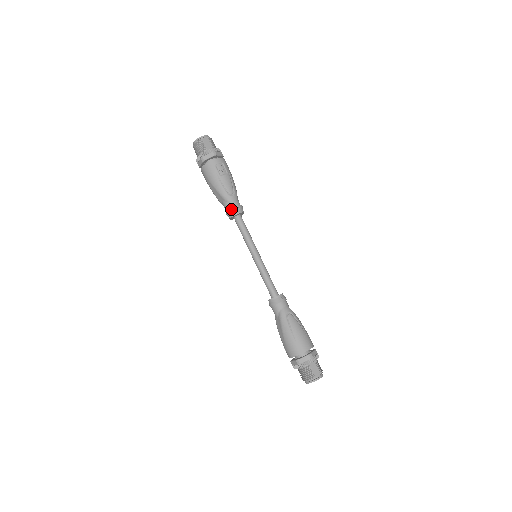
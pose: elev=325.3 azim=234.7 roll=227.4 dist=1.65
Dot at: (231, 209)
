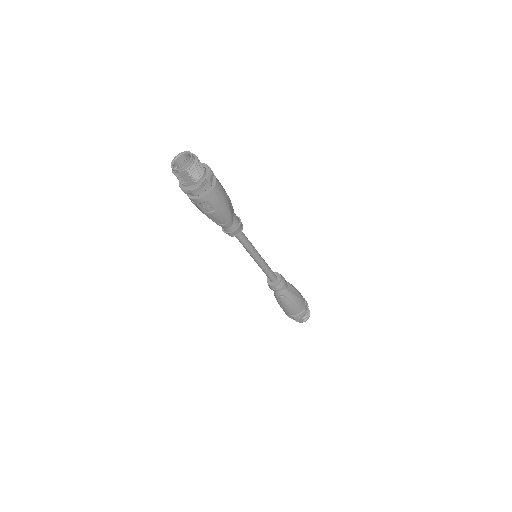
Dot at: occluded
